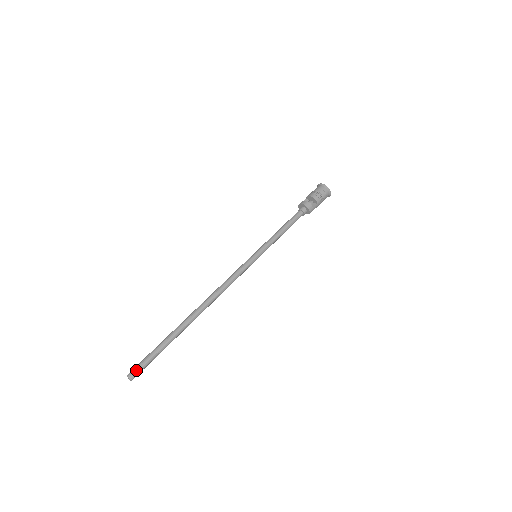
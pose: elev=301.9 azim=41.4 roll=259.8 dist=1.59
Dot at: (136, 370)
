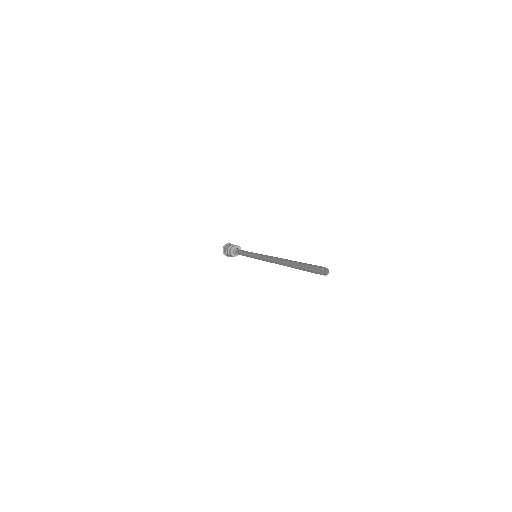
Dot at: (318, 267)
